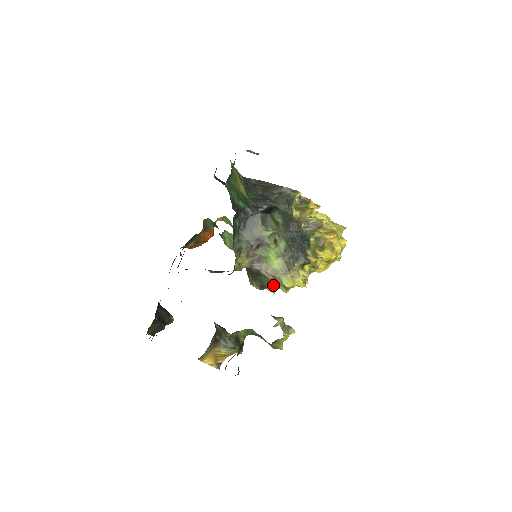
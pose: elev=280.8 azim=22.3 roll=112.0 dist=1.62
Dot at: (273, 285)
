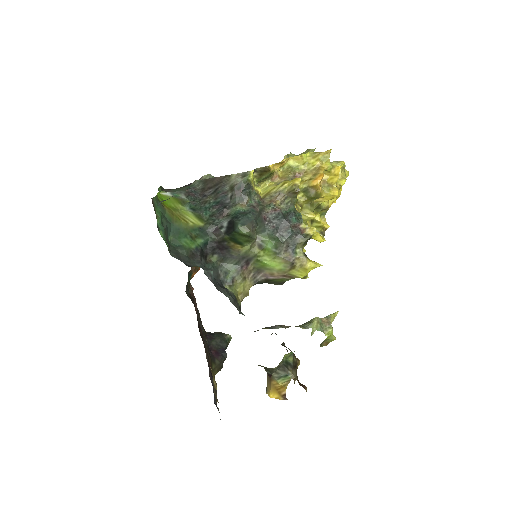
Dot at: (289, 279)
